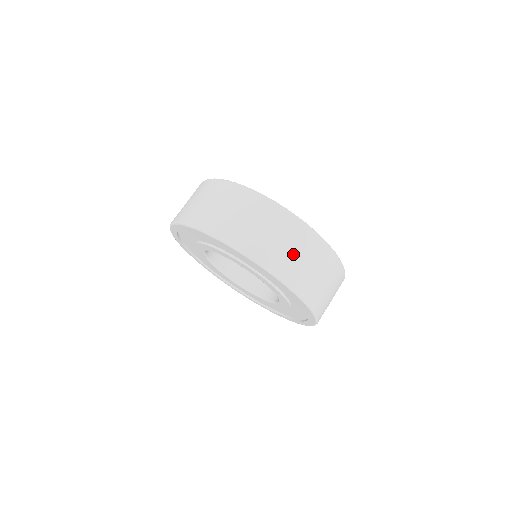
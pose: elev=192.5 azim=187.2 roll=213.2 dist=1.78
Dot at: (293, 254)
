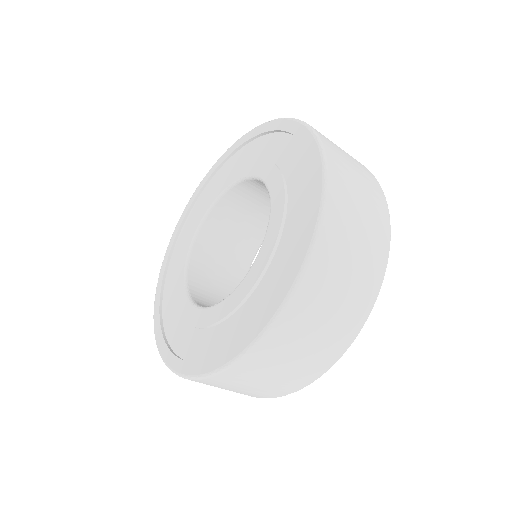
Dot at: (356, 232)
